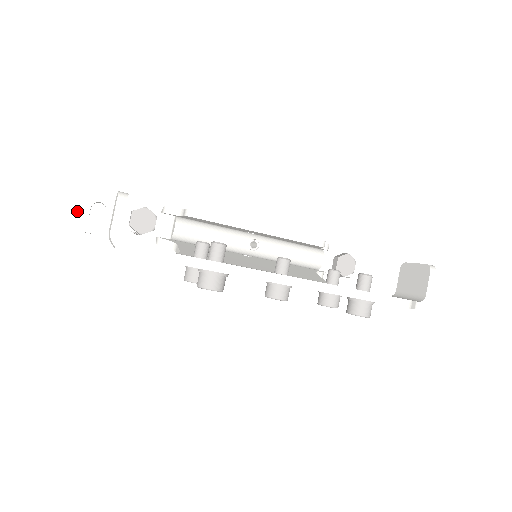
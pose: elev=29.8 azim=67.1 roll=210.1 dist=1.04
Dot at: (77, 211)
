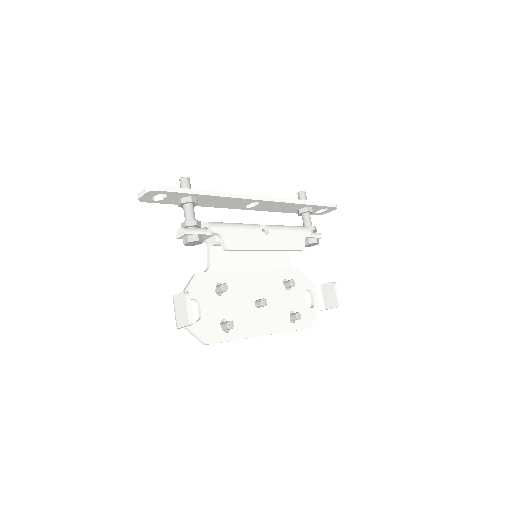
Dot at: (144, 196)
